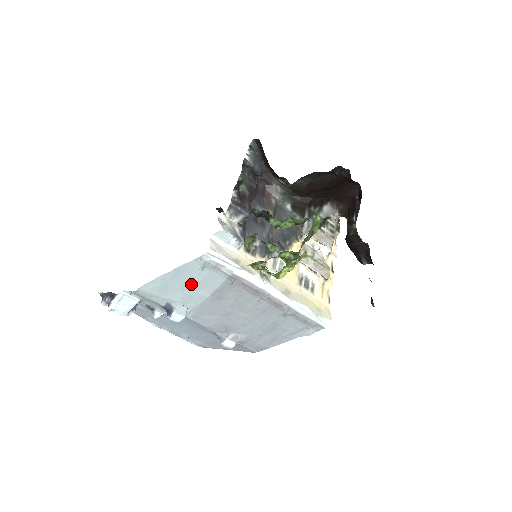
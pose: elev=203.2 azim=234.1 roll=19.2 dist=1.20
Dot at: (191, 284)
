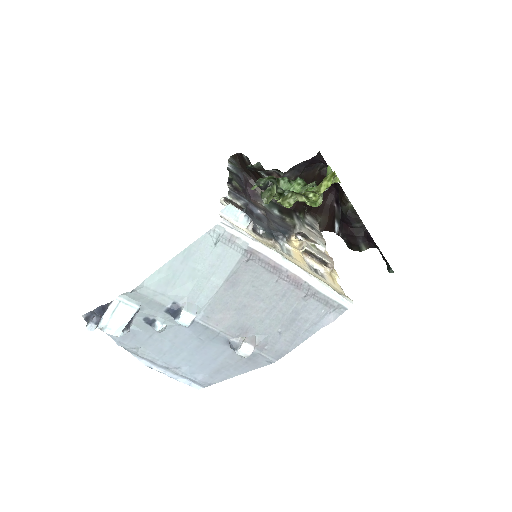
Dot at: (202, 269)
